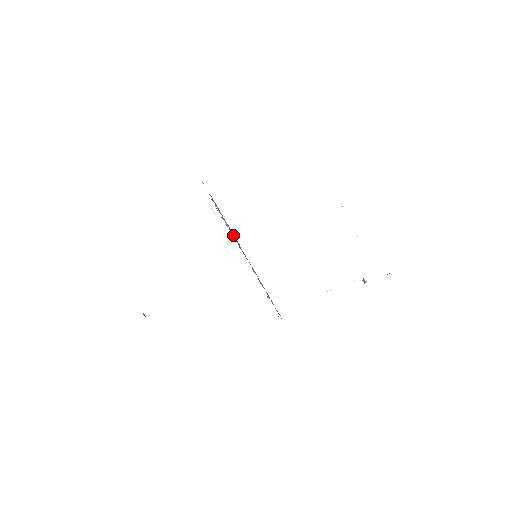
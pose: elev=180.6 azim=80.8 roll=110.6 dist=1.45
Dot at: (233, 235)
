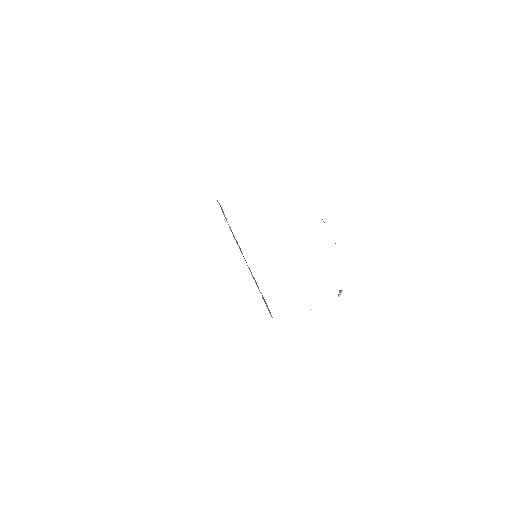
Dot at: (237, 242)
